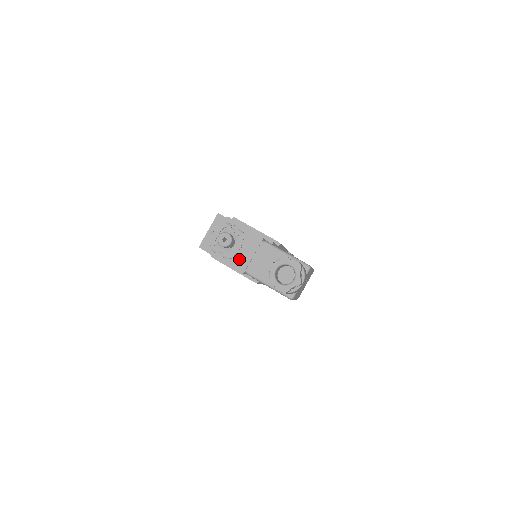
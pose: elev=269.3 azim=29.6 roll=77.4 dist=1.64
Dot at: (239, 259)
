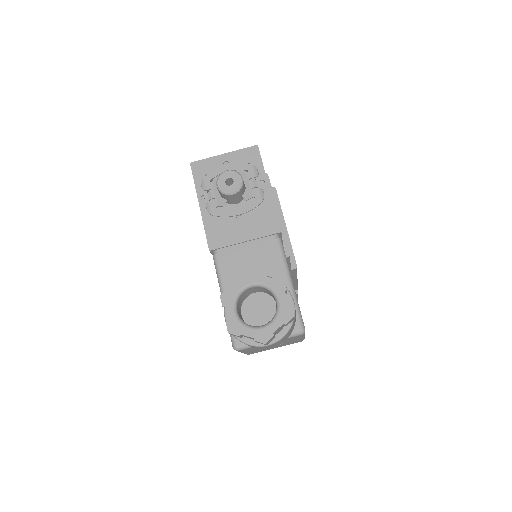
Dot at: (223, 227)
